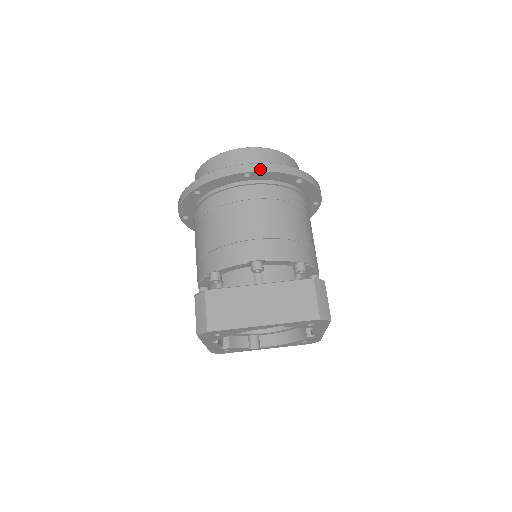
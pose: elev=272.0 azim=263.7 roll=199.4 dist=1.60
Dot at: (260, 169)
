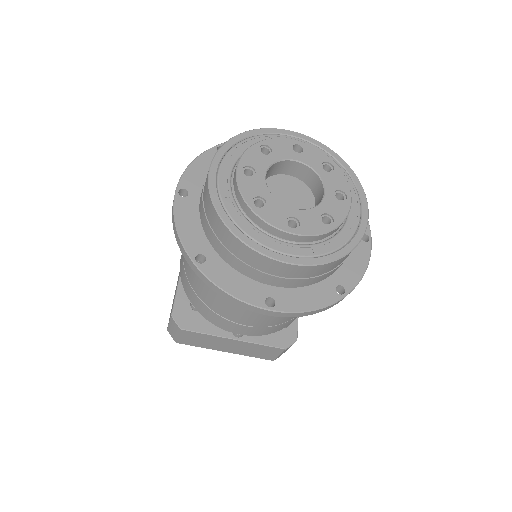
Dot at: occluded
